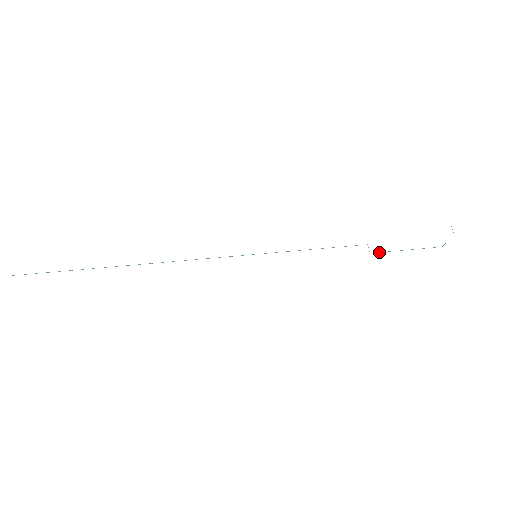
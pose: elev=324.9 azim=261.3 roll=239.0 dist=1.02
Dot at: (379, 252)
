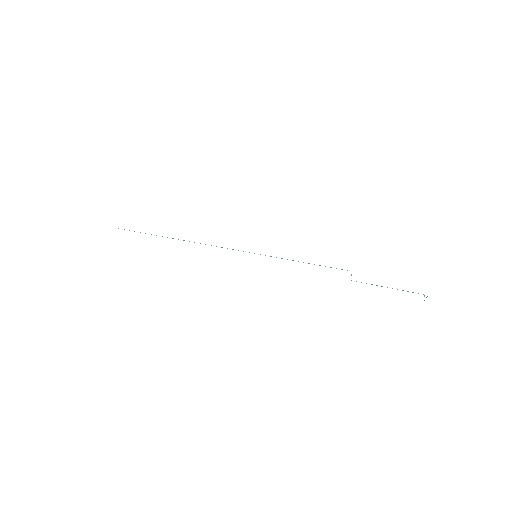
Dot at: occluded
